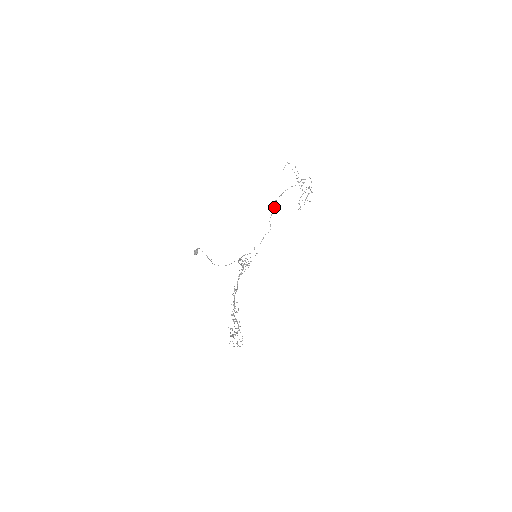
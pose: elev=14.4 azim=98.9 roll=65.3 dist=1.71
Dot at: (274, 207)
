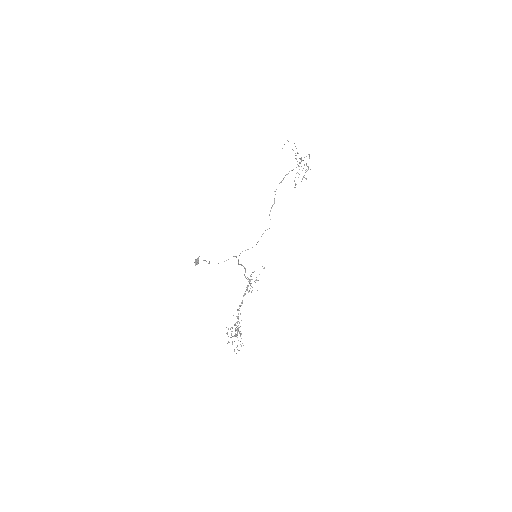
Dot at: (274, 198)
